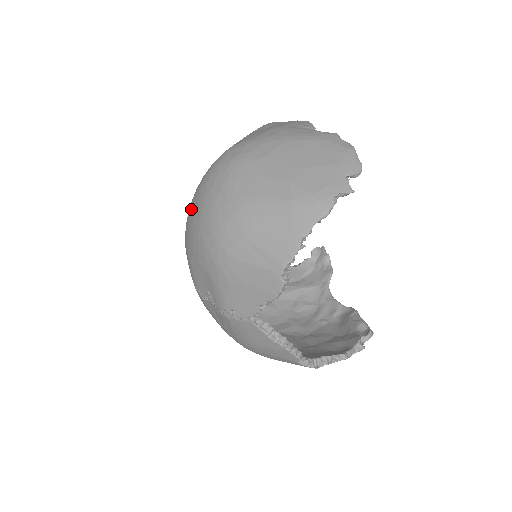
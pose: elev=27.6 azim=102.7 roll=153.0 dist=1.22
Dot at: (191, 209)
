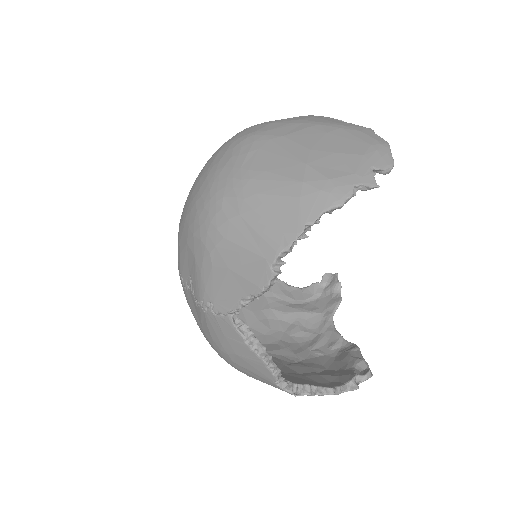
Dot at: occluded
